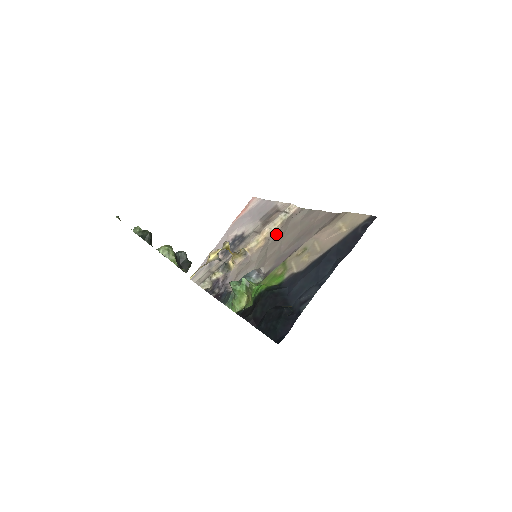
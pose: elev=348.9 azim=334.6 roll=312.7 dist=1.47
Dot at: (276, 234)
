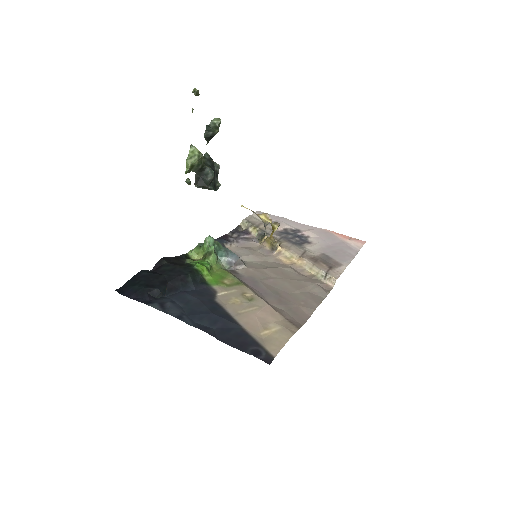
Dot at: (296, 272)
